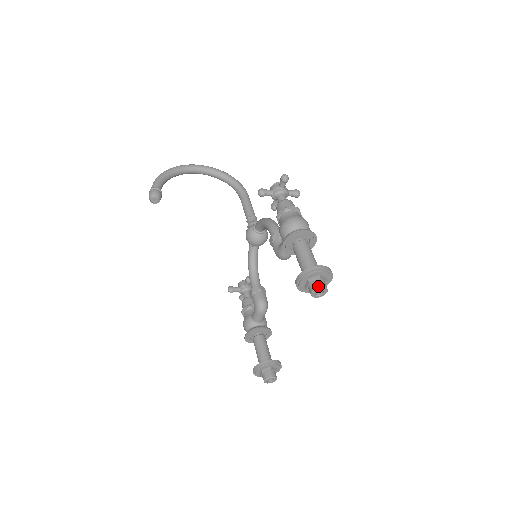
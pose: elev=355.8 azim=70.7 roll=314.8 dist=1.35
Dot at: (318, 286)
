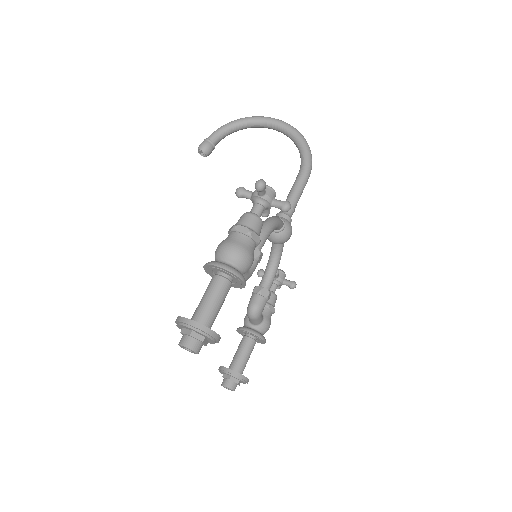
Dot at: (183, 342)
